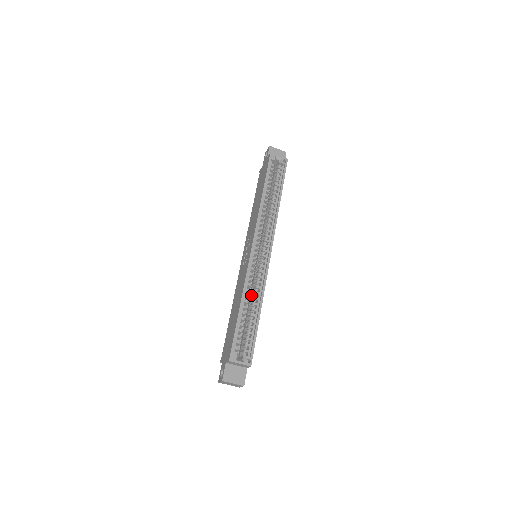
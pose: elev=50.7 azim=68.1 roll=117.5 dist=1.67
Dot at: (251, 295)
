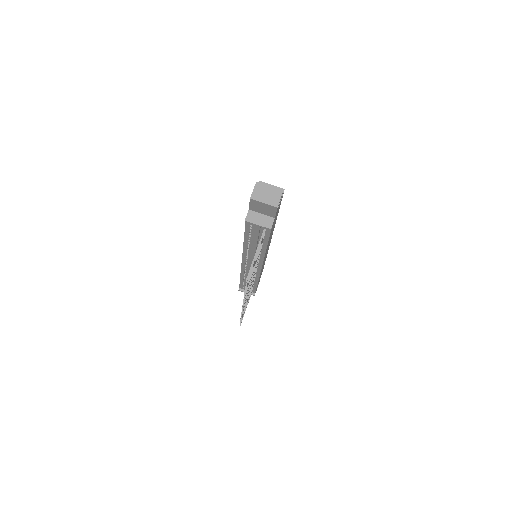
Dot at: occluded
